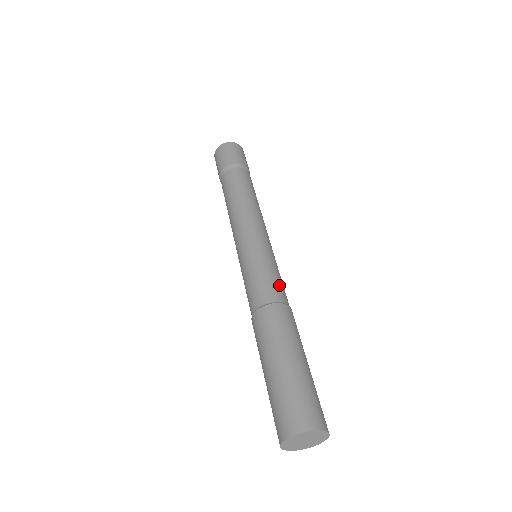
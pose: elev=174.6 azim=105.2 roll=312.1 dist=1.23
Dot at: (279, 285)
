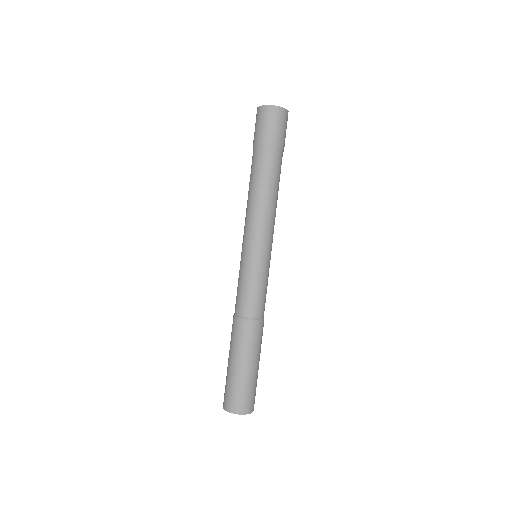
Dot at: (257, 300)
